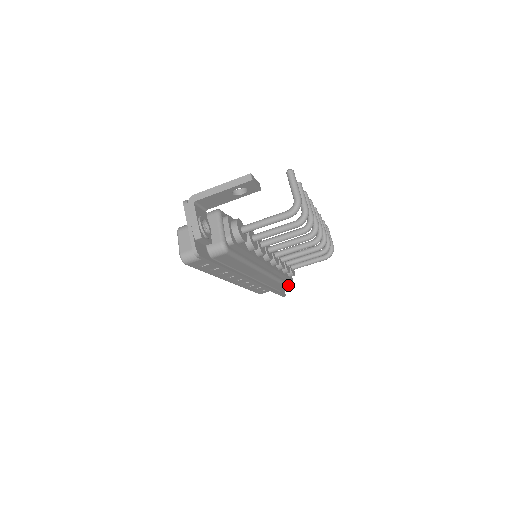
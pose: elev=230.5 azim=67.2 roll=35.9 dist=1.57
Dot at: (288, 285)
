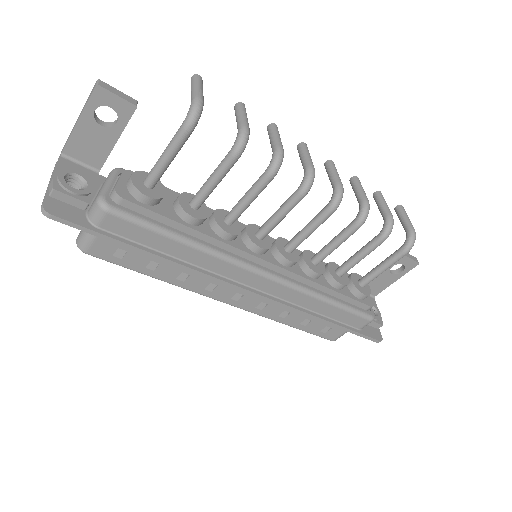
Dot at: (361, 313)
